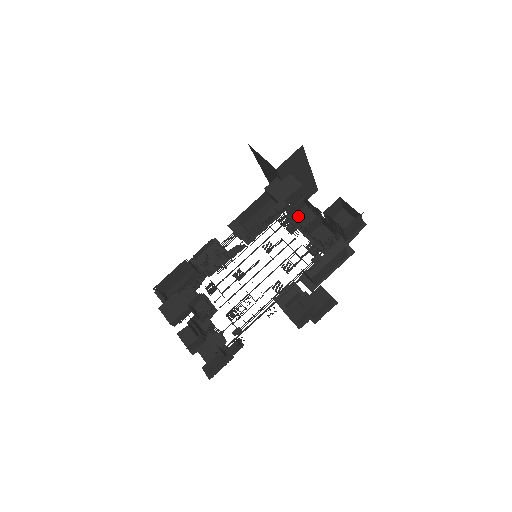
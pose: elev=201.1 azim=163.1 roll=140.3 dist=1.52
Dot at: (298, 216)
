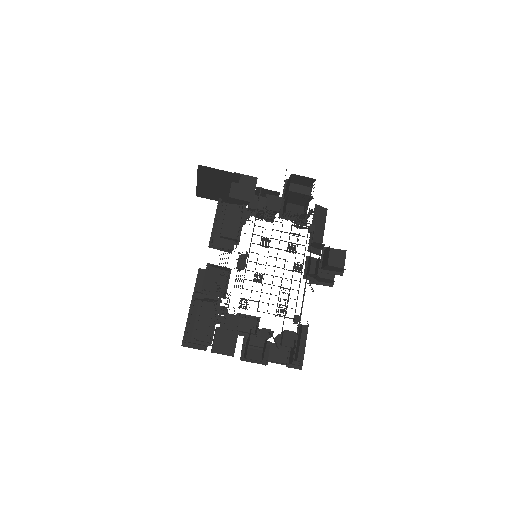
Dot at: (269, 205)
